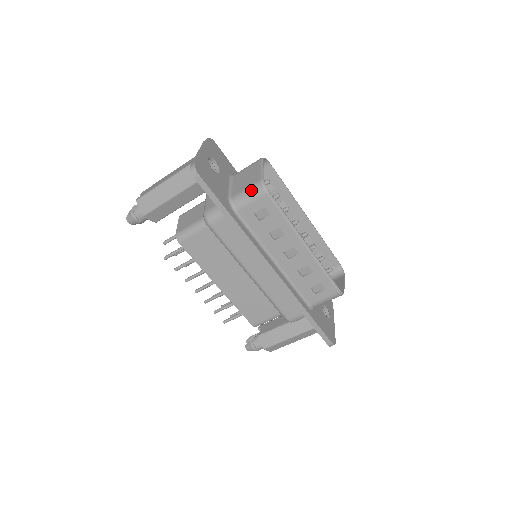
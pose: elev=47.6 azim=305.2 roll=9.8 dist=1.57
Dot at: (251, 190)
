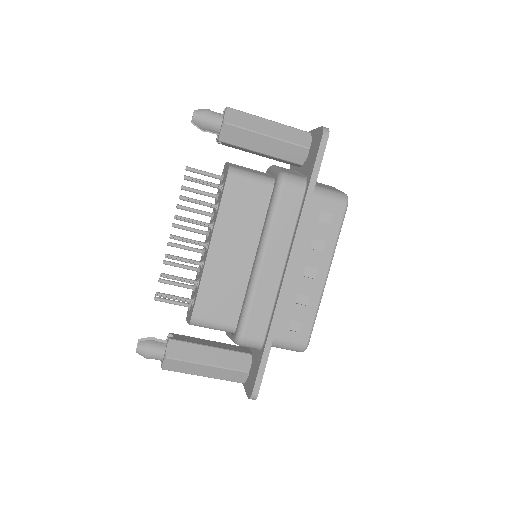
Dot at: (335, 192)
